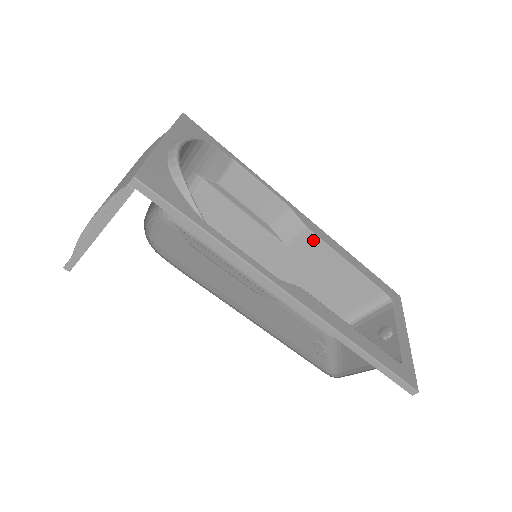
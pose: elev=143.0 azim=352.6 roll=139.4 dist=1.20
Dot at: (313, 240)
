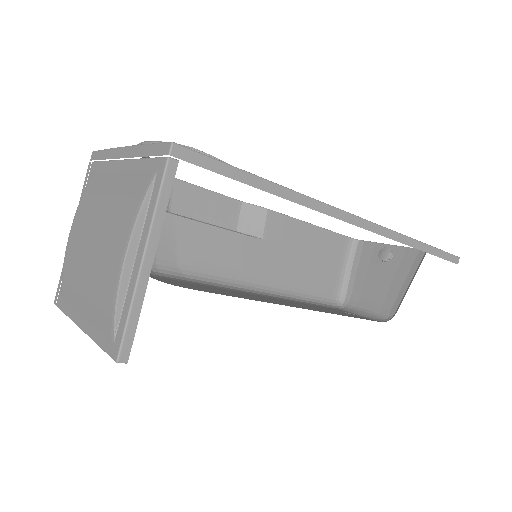
Dot at: (279, 219)
